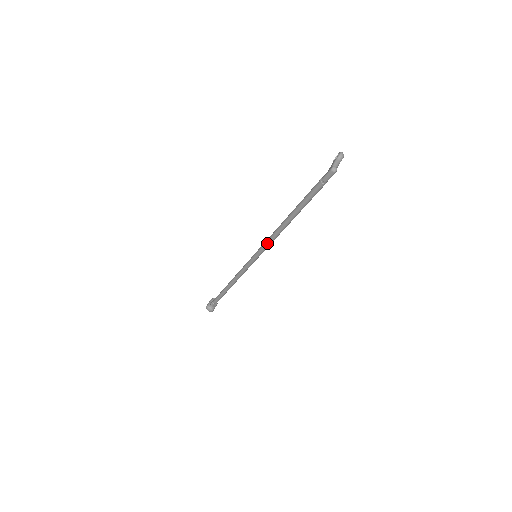
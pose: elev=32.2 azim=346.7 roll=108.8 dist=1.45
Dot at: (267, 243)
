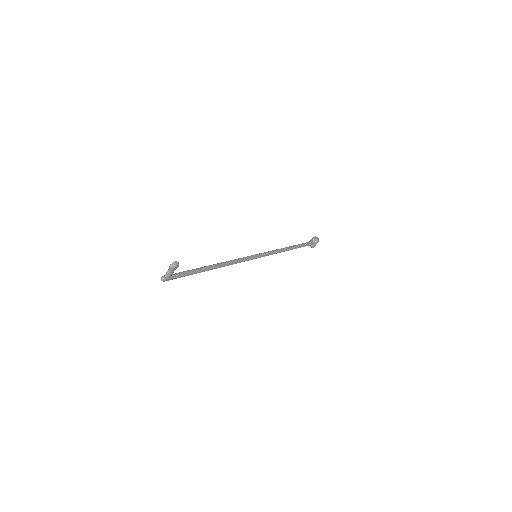
Dot at: occluded
